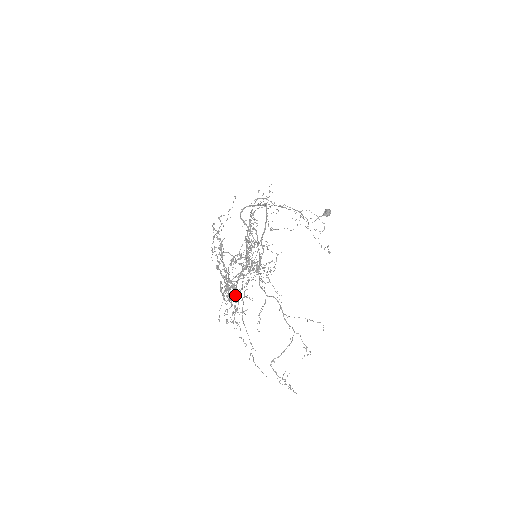
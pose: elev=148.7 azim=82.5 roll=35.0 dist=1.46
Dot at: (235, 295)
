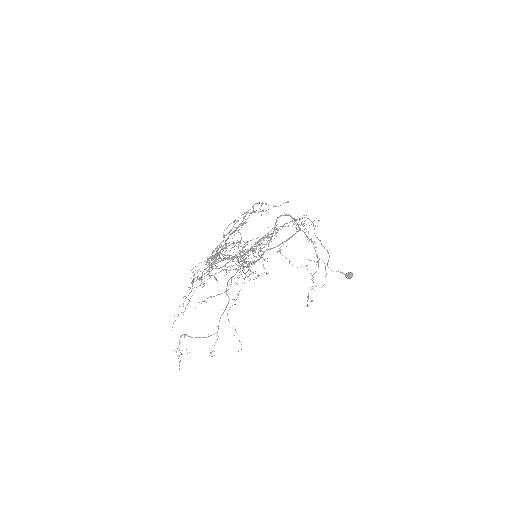
Dot at: occluded
